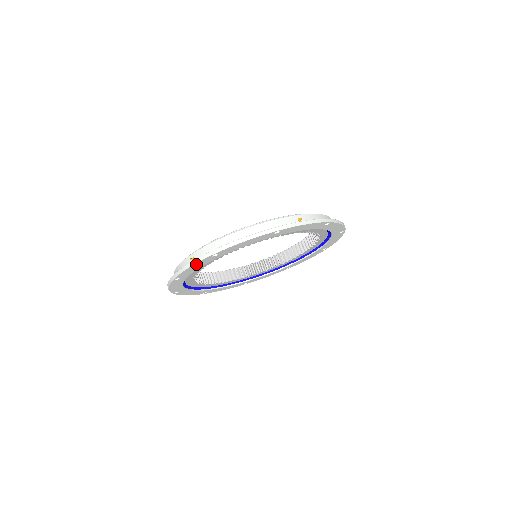
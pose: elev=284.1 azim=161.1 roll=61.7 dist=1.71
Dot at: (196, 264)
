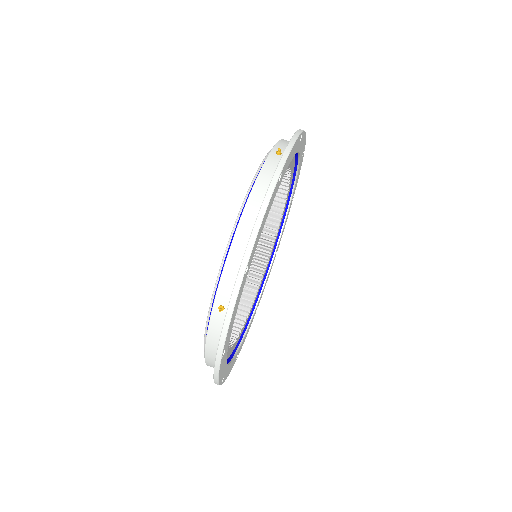
Dot at: (235, 305)
